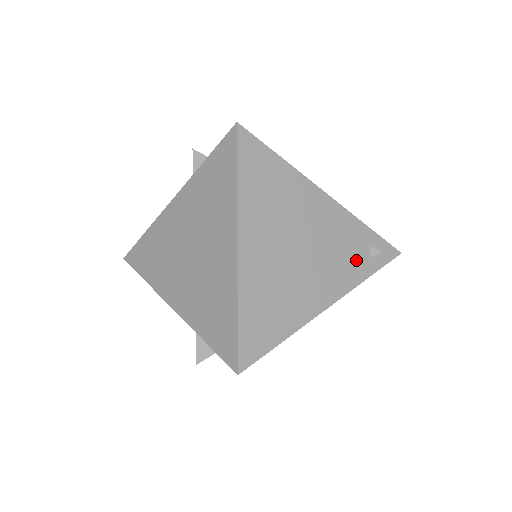
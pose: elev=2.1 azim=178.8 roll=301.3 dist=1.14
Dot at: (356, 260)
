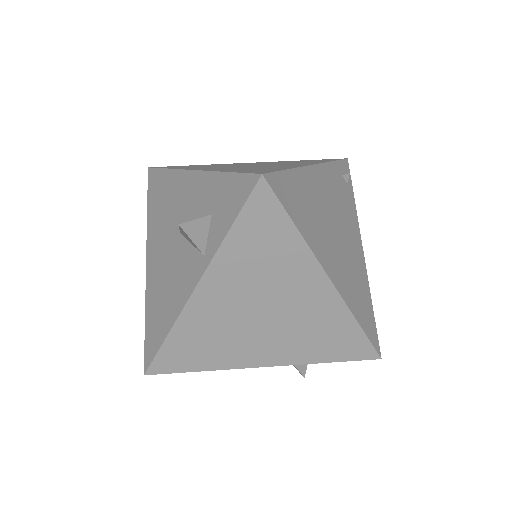
Dot at: (347, 196)
